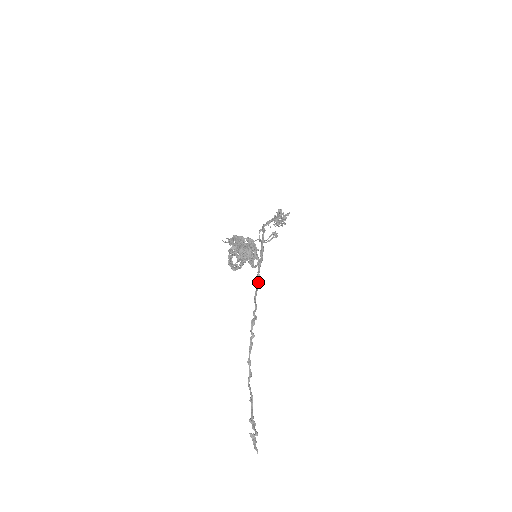
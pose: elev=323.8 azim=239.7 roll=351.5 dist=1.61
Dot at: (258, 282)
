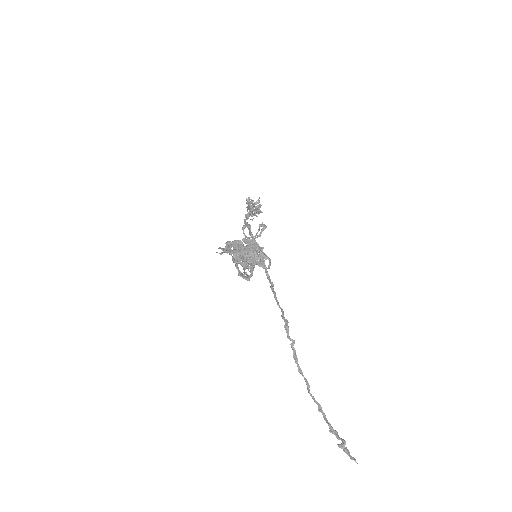
Dot at: (272, 283)
